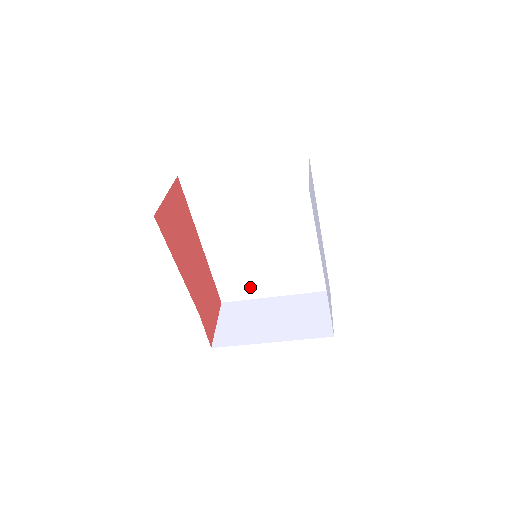
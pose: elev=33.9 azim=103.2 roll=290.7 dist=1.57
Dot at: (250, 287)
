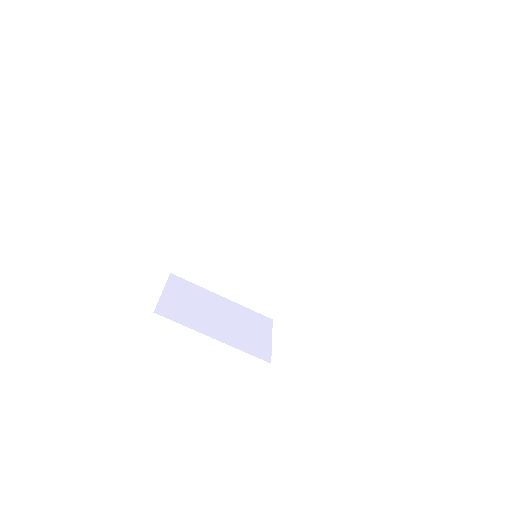
Dot at: (209, 275)
